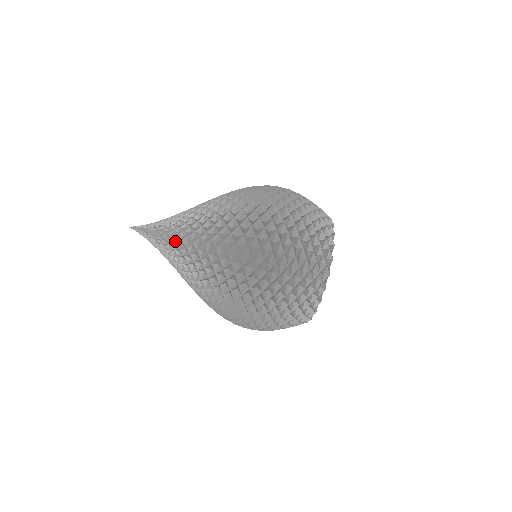
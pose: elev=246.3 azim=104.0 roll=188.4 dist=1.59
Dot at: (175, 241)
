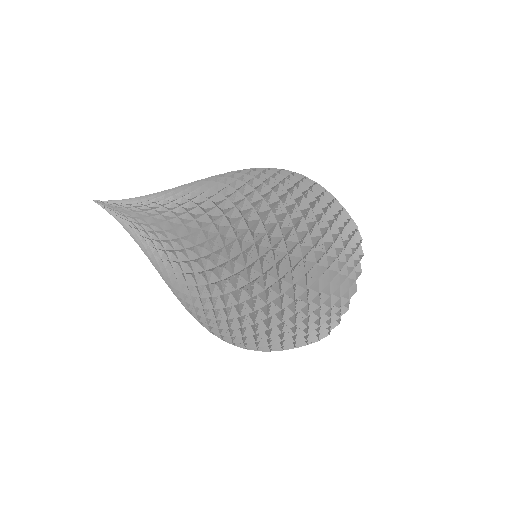
Dot at: (159, 238)
